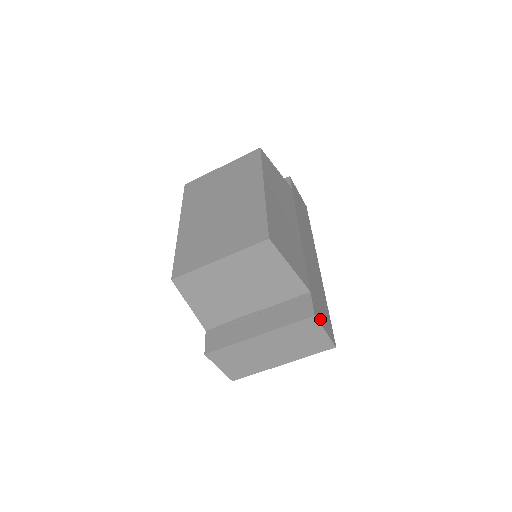
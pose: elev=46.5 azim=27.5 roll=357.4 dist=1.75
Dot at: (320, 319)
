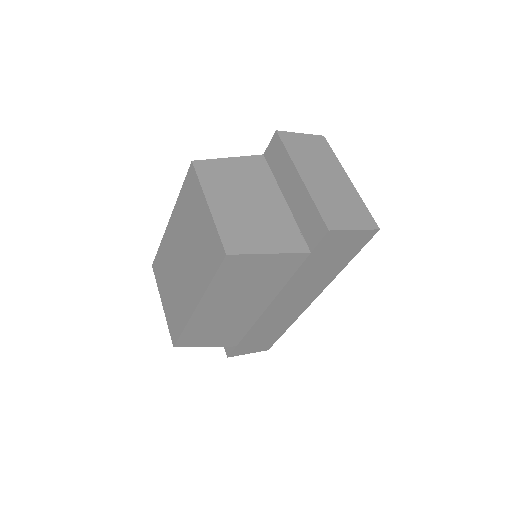
Dot at: (242, 352)
